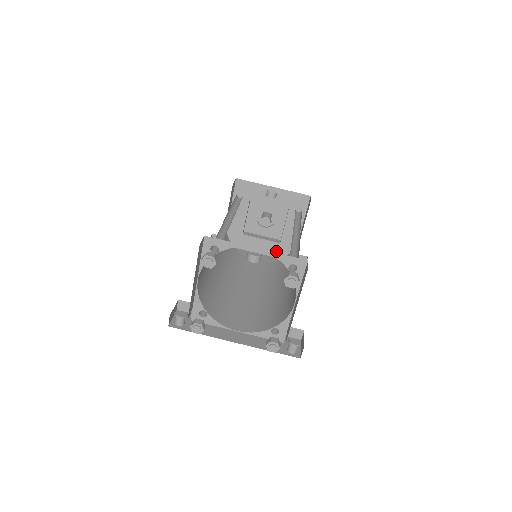
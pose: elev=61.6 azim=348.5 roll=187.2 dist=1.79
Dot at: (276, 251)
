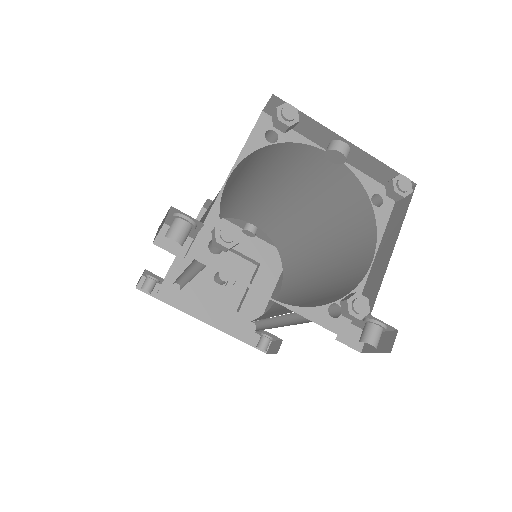
Dot at: (230, 323)
